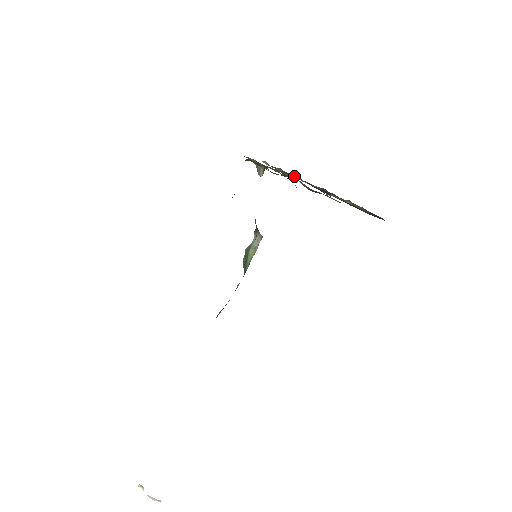
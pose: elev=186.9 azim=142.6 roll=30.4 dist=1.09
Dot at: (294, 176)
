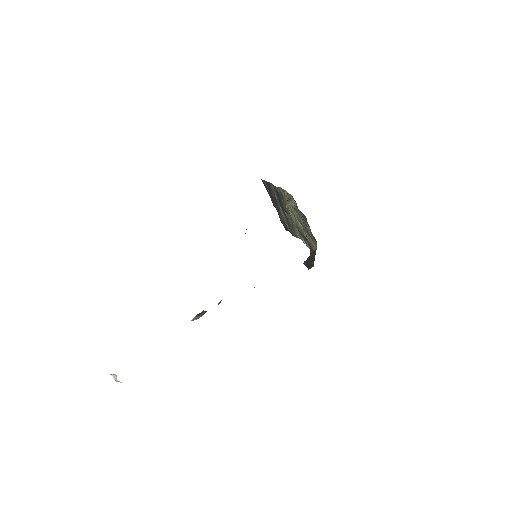
Dot at: occluded
